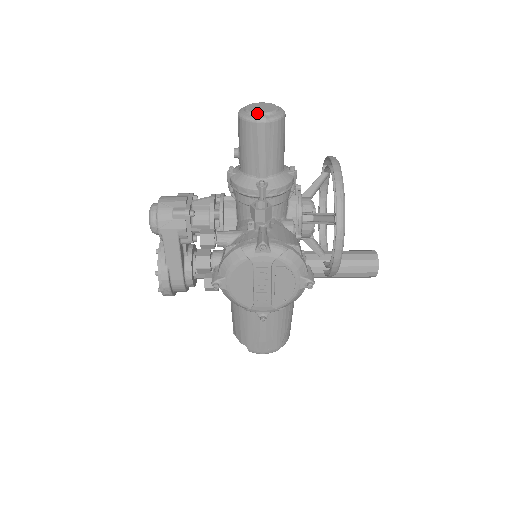
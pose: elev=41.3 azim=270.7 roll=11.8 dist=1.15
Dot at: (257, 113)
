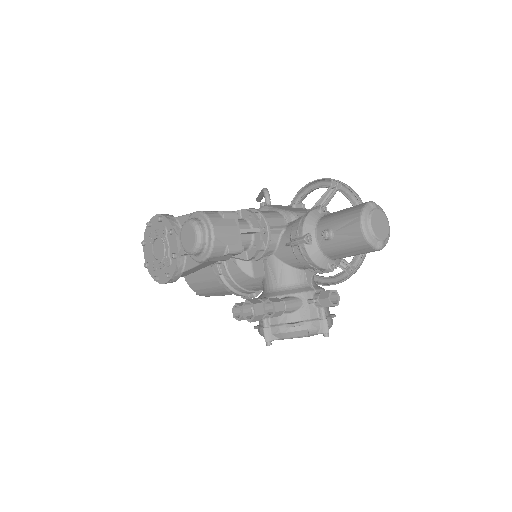
Dot at: (380, 240)
